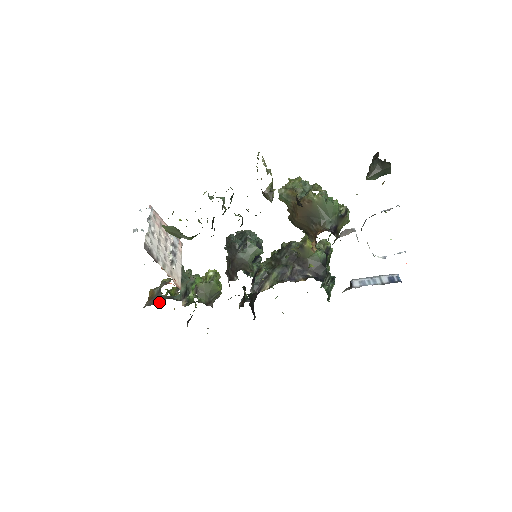
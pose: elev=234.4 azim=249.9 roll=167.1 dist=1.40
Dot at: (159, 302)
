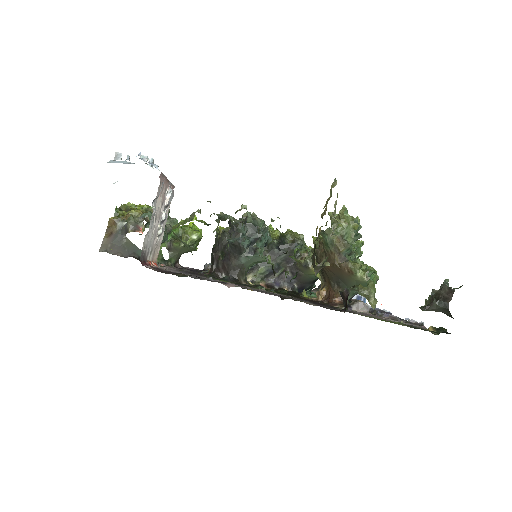
Dot at: (122, 255)
